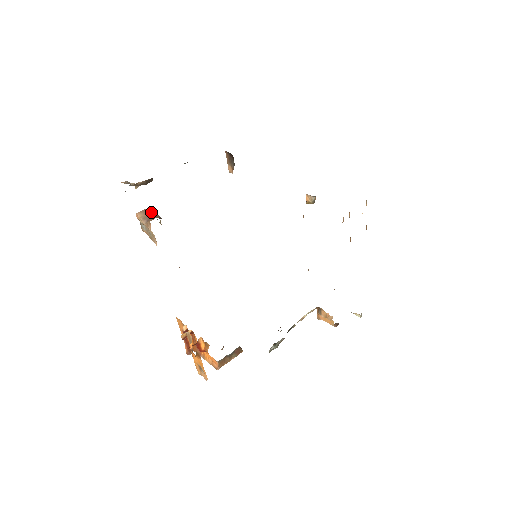
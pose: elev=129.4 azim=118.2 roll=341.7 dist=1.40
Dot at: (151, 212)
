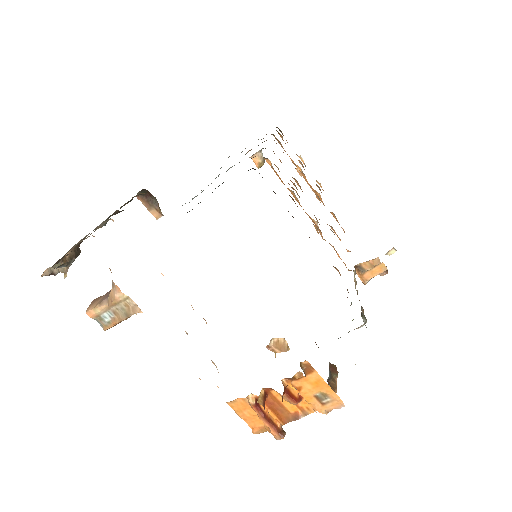
Dot at: (103, 295)
